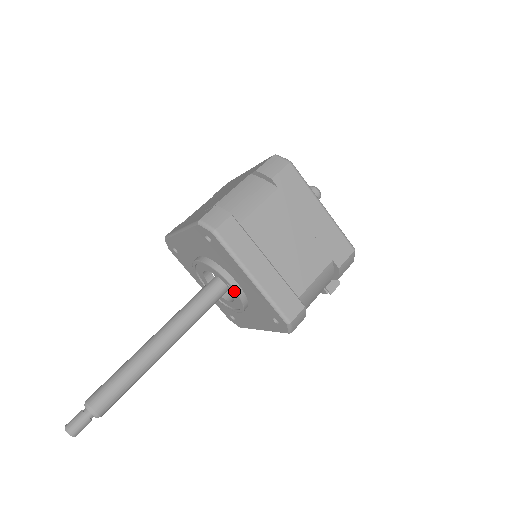
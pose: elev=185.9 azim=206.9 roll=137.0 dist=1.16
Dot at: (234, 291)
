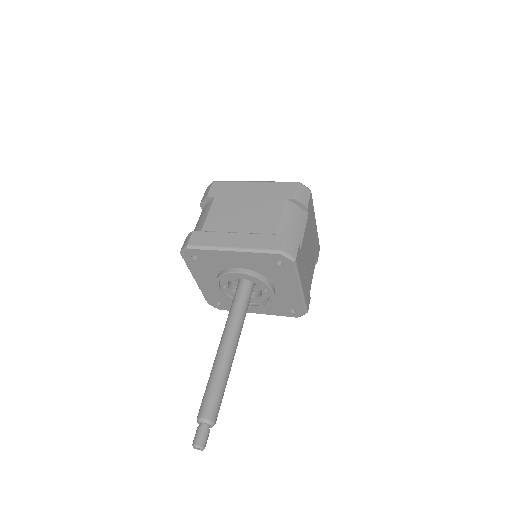
Dot at: (271, 295)
